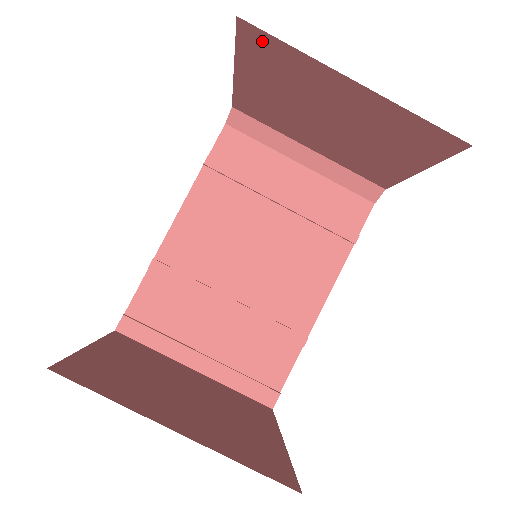
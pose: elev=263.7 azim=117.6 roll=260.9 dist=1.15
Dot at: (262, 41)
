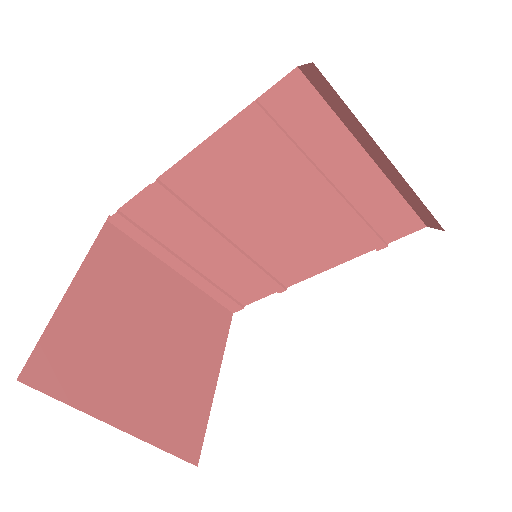
Dot at: occluded
